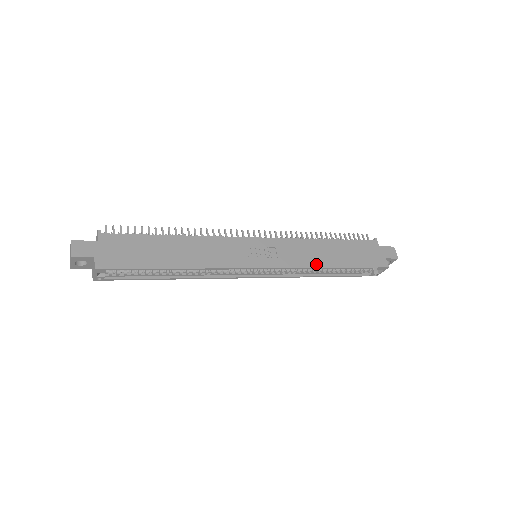
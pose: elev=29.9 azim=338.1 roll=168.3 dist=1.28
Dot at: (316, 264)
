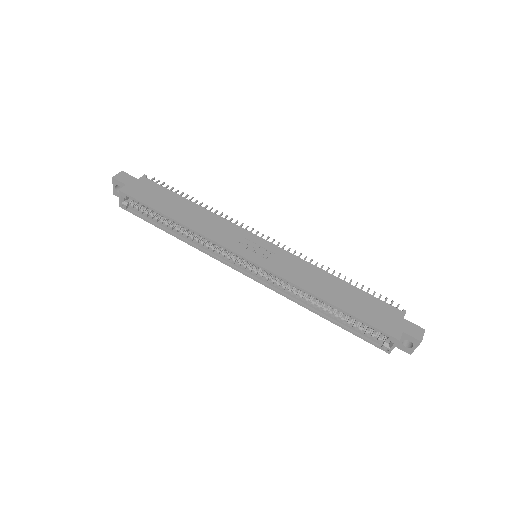
Dot at: (307, 287)
